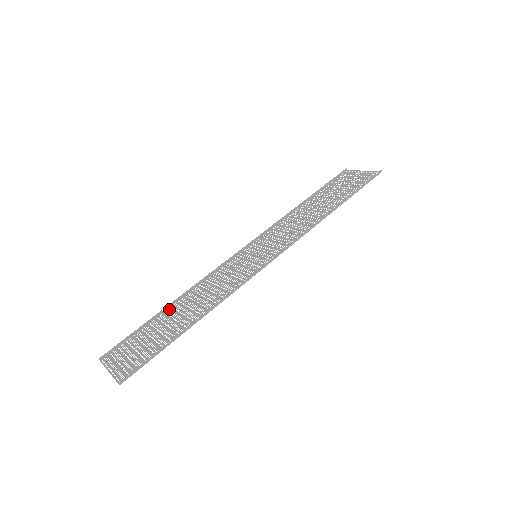
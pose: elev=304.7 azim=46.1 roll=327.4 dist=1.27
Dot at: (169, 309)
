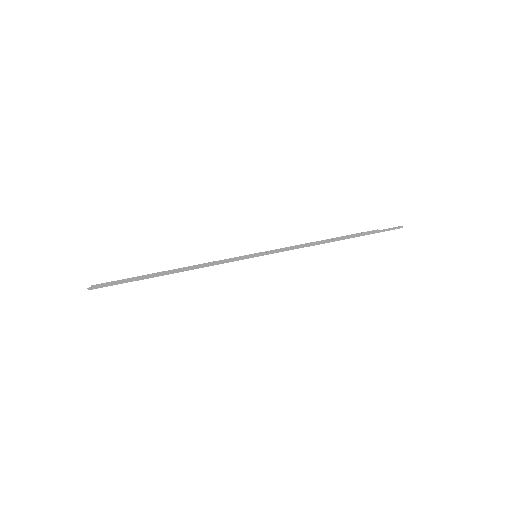
Dot at: occluded
